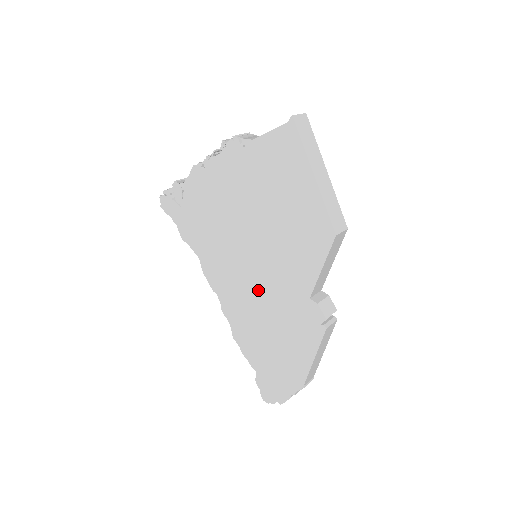
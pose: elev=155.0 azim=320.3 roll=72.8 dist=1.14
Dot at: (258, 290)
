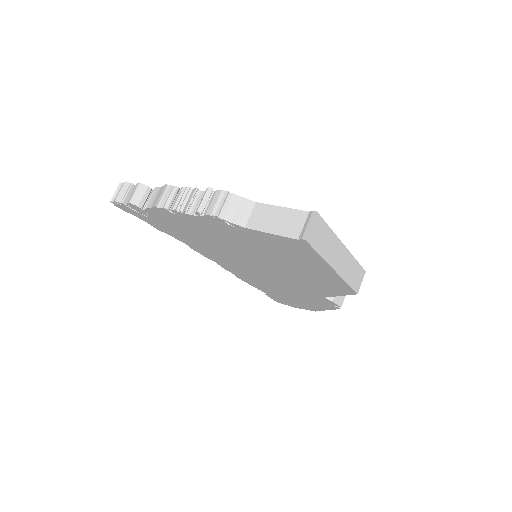
Dot at: (264, 277)
